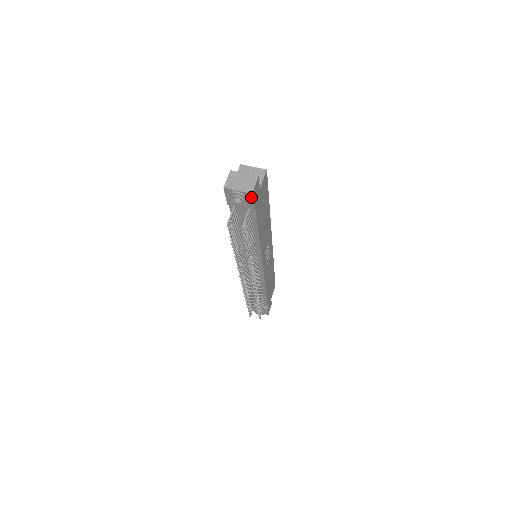
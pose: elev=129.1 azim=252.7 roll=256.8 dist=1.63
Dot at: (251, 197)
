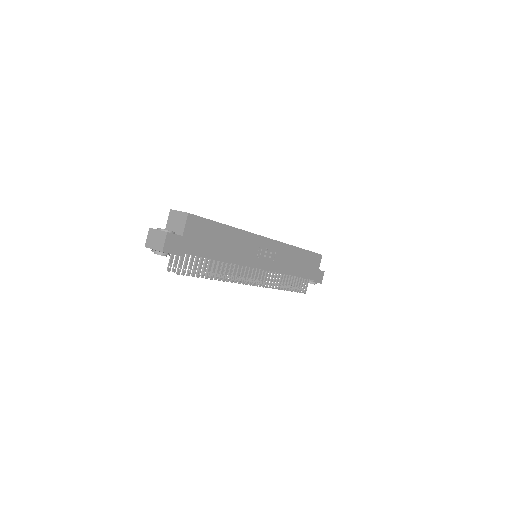
Dot at: (166, 253)
